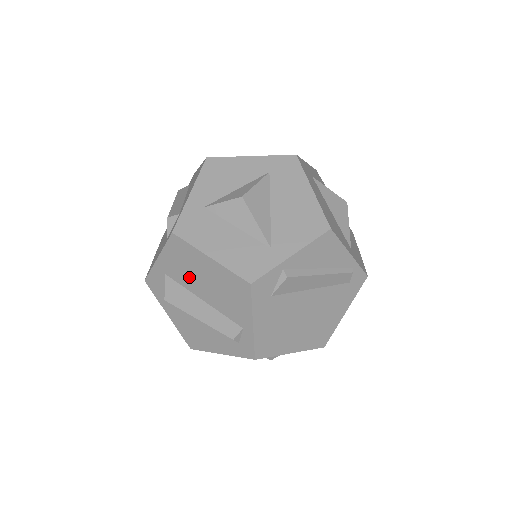
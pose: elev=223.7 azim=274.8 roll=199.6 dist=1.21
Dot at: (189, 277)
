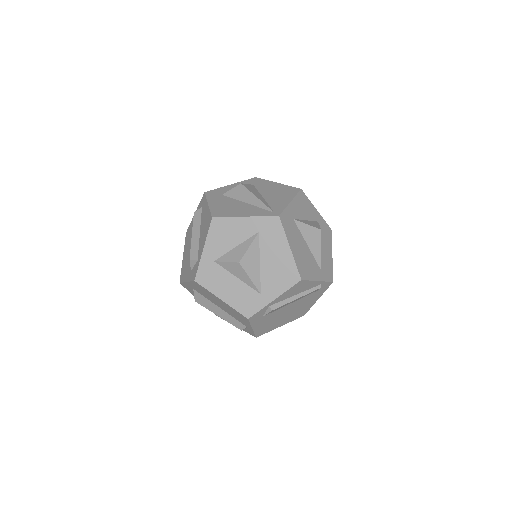
Dot at: (209, 298)
